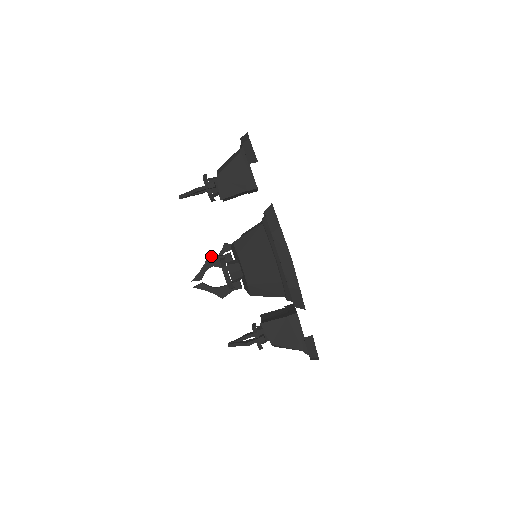
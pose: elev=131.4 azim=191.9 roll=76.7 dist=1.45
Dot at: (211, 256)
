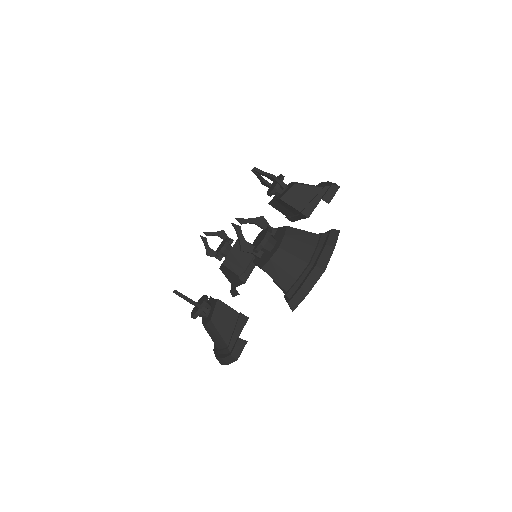
Dot at: (264, 218)
